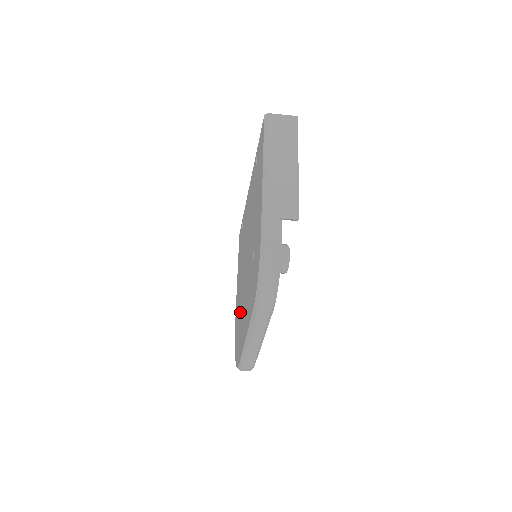
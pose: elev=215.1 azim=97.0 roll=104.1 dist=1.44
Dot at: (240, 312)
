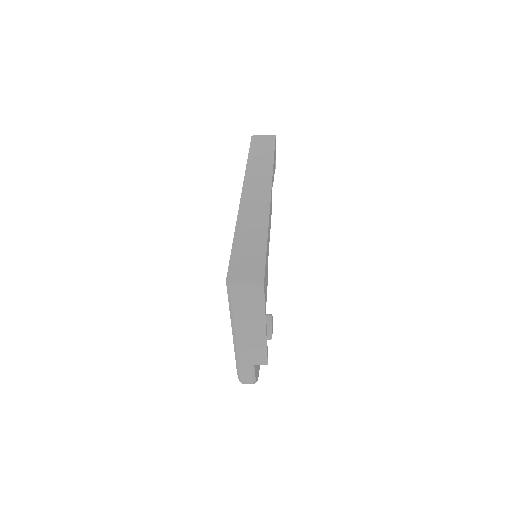
Dot at: occluded
